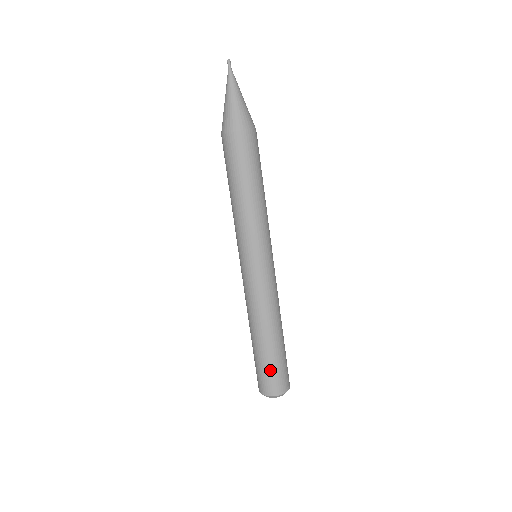
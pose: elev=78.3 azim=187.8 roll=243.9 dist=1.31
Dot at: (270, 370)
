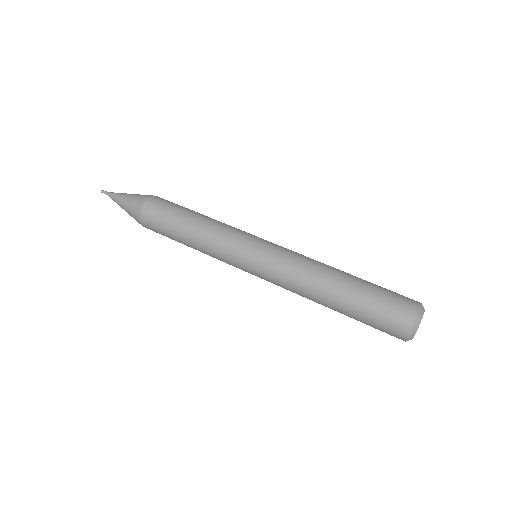
Dot at: (383, 296)
